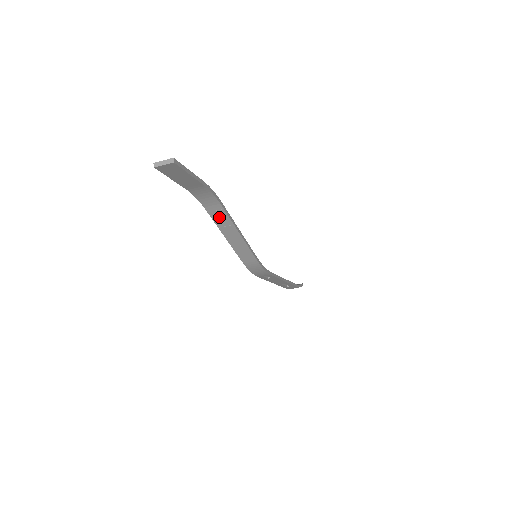
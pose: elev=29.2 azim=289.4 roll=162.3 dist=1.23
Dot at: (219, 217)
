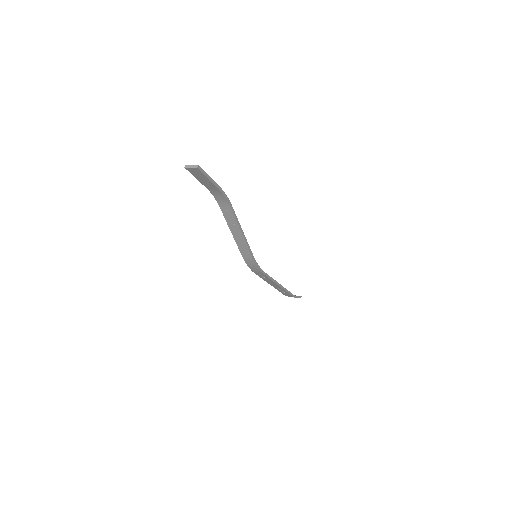
Dot at: (229, 216)
